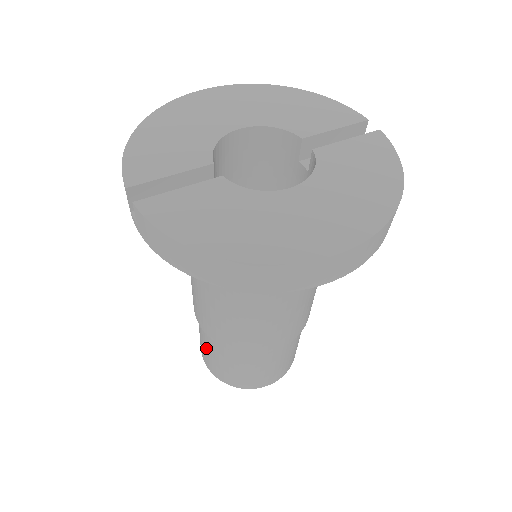
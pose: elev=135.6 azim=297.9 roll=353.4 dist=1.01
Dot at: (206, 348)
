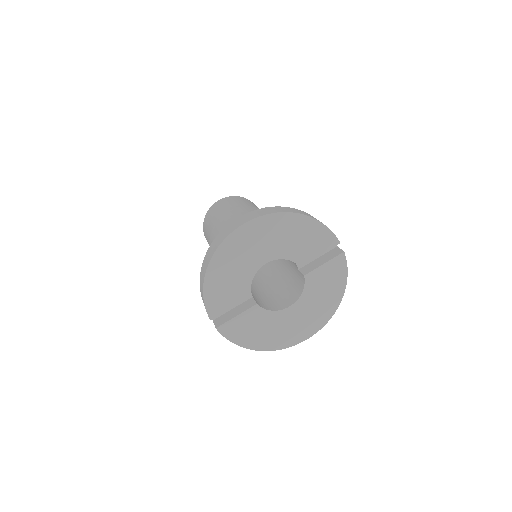
Dot at: occluded
